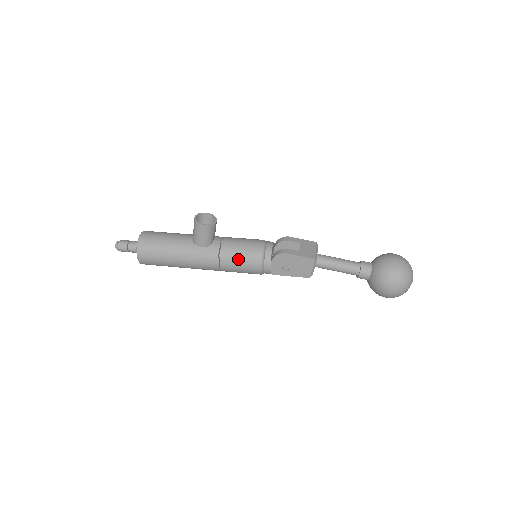
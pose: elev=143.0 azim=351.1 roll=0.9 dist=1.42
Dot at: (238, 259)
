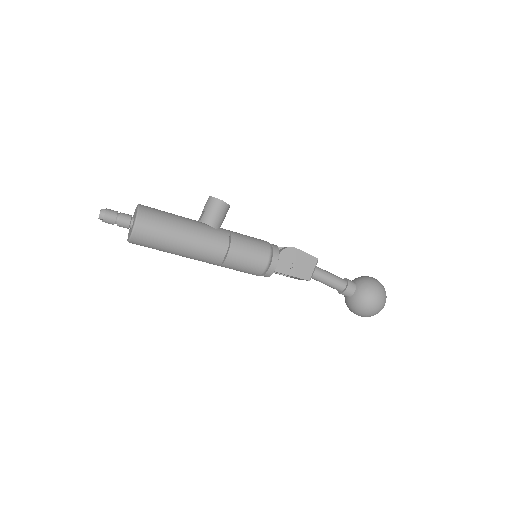
Dot at: (249, 245)
